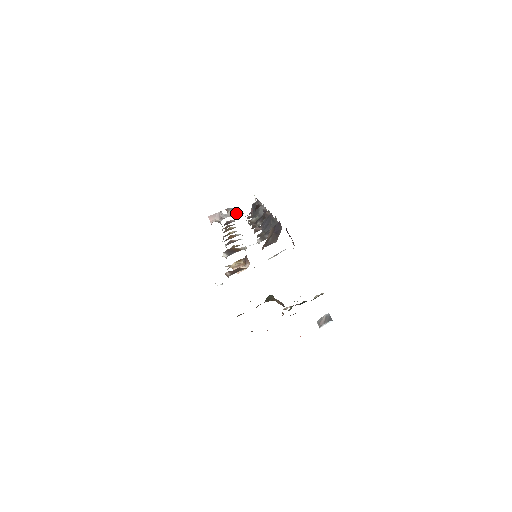
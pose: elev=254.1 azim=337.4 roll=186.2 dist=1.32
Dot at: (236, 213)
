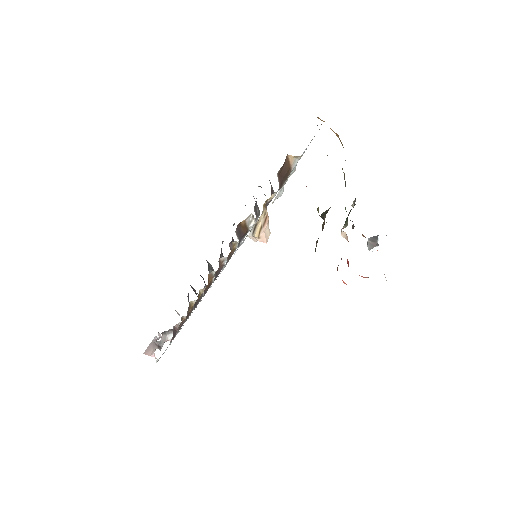
Dot at: (170, 332)
